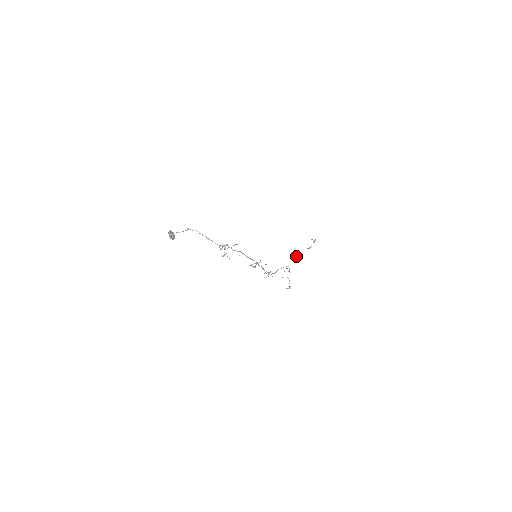
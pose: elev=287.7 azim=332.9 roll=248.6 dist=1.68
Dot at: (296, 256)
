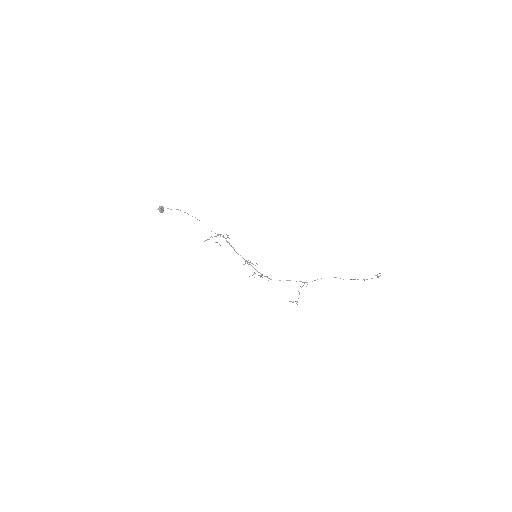
Dot at: occluded
